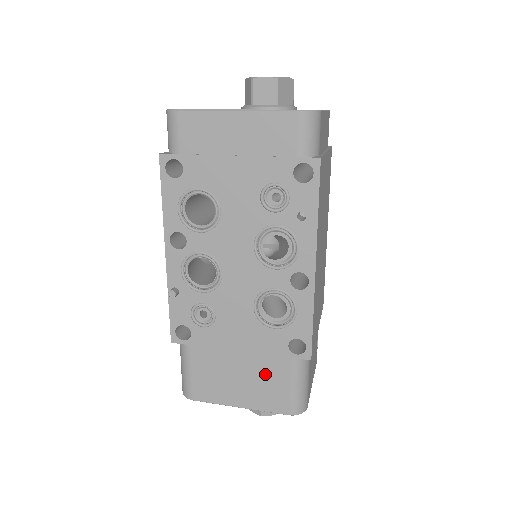
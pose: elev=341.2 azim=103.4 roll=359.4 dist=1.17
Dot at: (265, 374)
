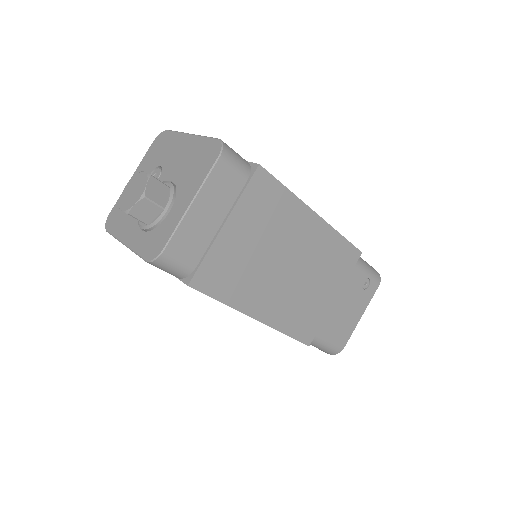
Dot at: occluded
